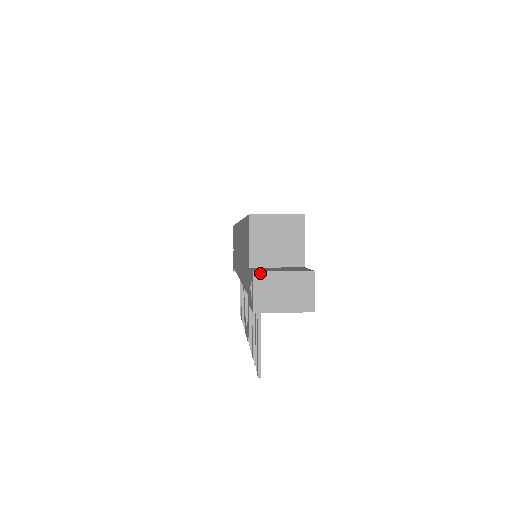
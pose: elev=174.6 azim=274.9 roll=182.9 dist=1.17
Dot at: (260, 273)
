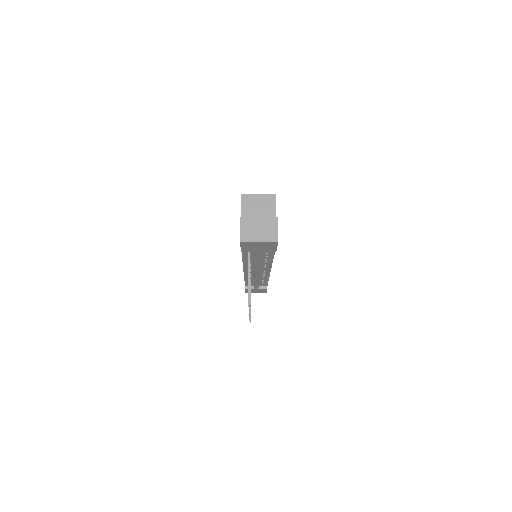
Dot at: (244, 218)
